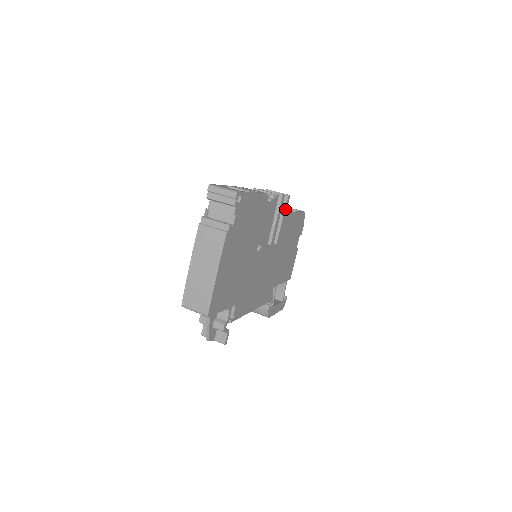
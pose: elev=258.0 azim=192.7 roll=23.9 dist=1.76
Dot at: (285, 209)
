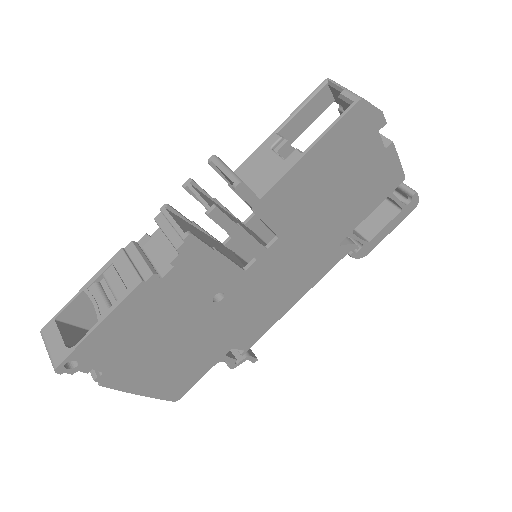
Dot at: (250, 202)
